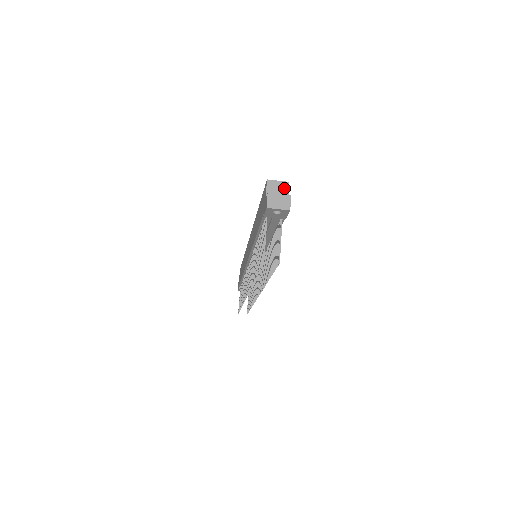
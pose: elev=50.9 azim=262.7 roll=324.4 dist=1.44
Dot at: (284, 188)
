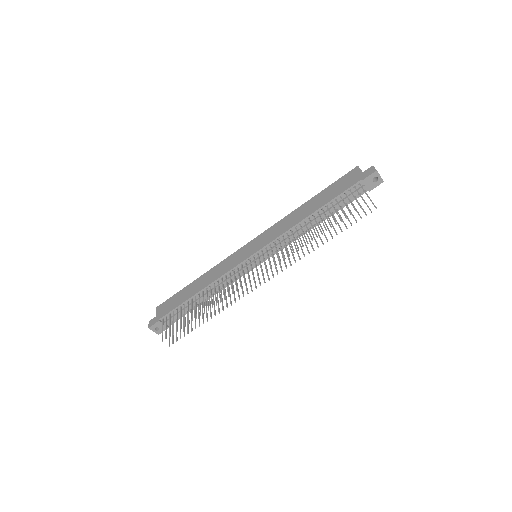
Dot at: occluded
